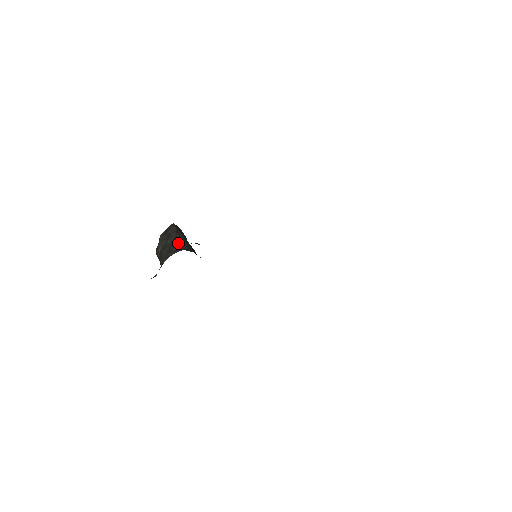
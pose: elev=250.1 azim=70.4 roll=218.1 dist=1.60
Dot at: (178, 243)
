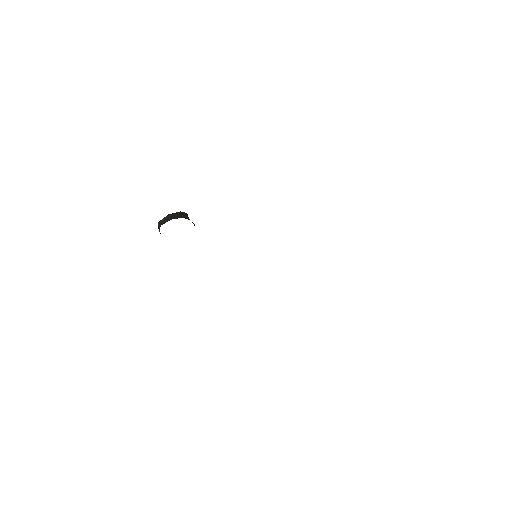
Dot at: (186, 218)
